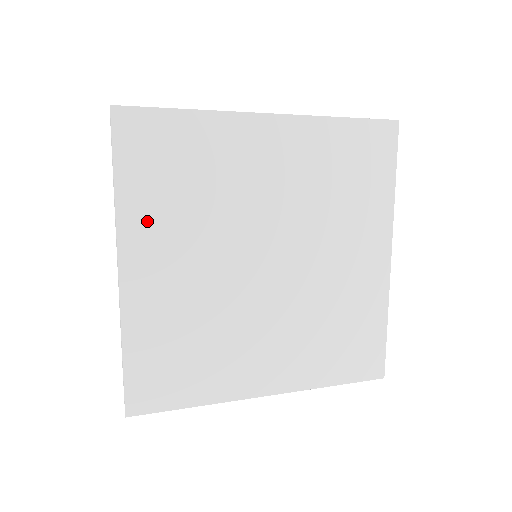
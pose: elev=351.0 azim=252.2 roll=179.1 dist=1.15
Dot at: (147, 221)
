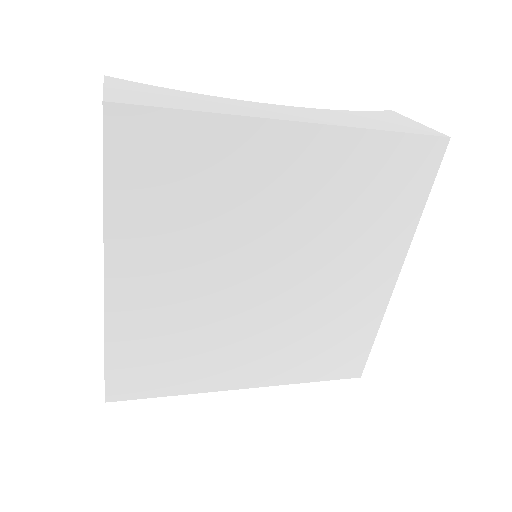
Dot at: (139, 233)
